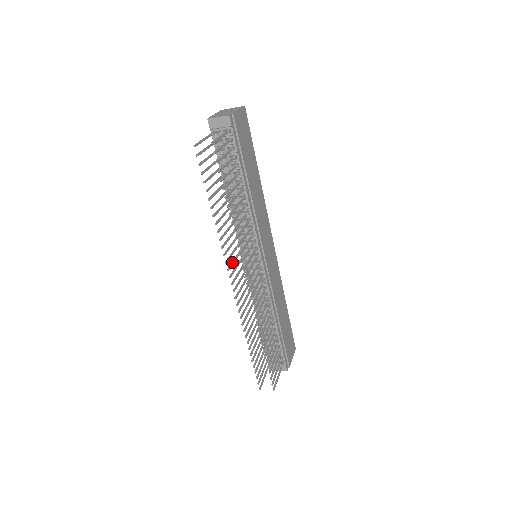
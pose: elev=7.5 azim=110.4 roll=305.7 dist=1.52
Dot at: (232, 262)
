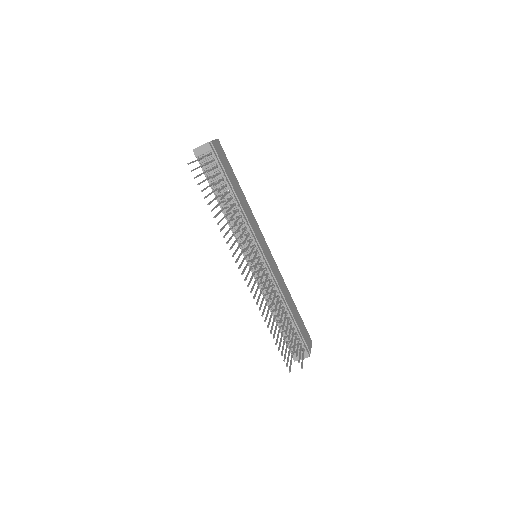
Dot at: (238, 257)
